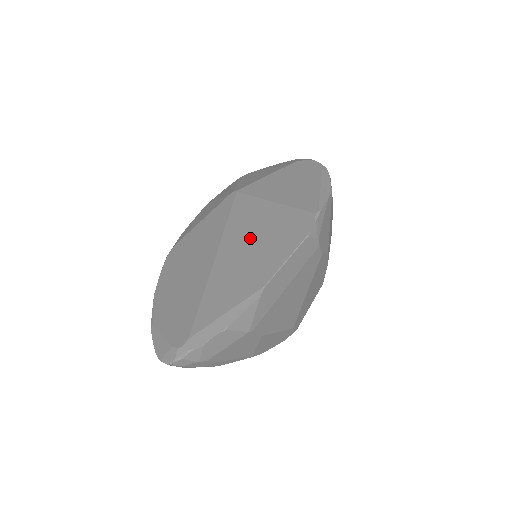
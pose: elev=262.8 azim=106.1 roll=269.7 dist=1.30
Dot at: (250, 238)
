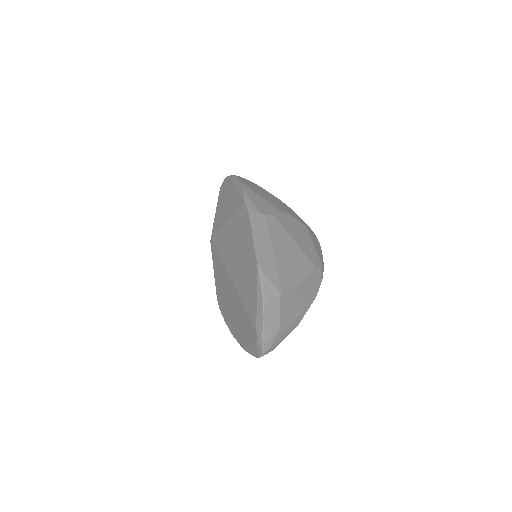
Dot at: (234, 252)
